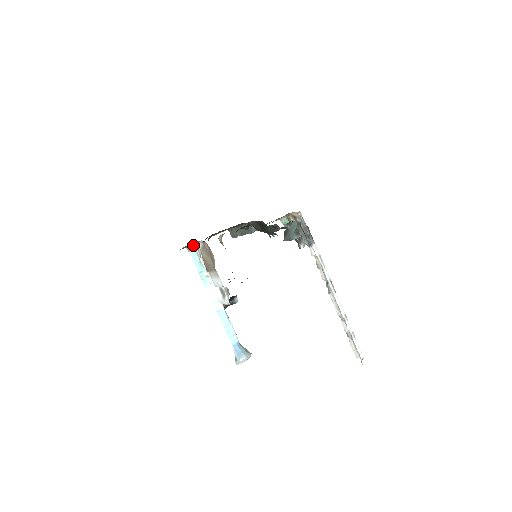
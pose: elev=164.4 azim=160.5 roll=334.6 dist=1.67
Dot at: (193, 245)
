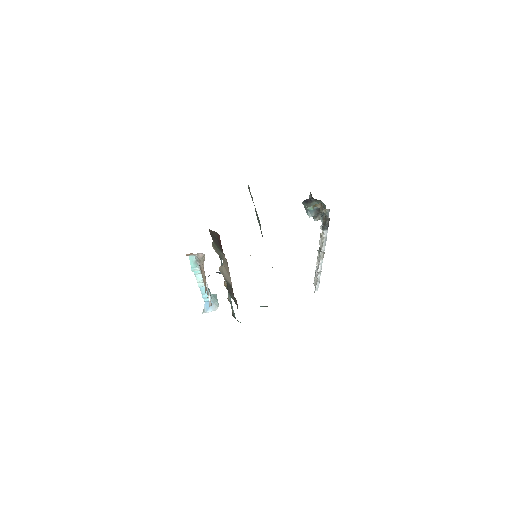
Dot at: occluded
